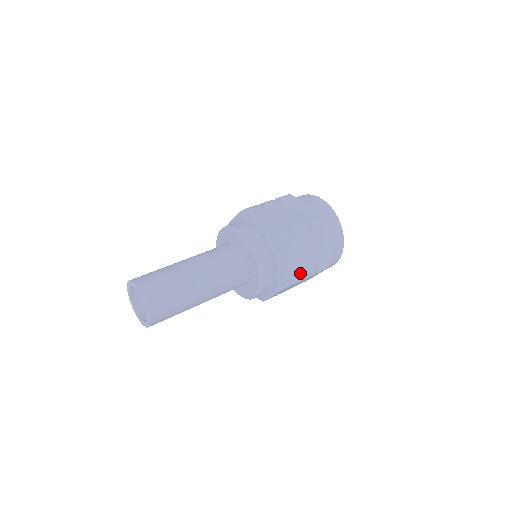
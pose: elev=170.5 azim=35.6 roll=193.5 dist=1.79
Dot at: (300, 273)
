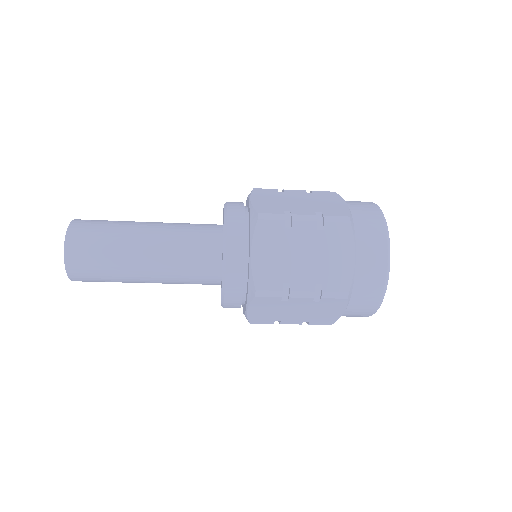
Dot at: (280, 321)
